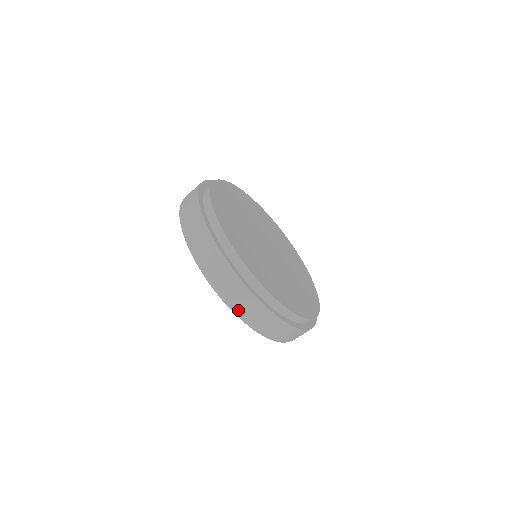
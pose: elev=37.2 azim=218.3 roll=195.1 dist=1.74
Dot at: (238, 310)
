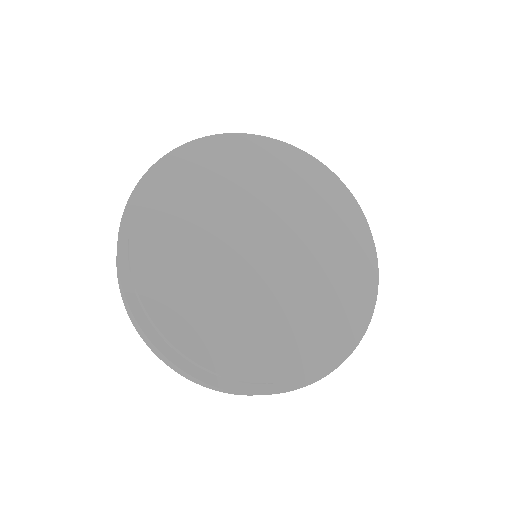
Dot at: (170, 367)
